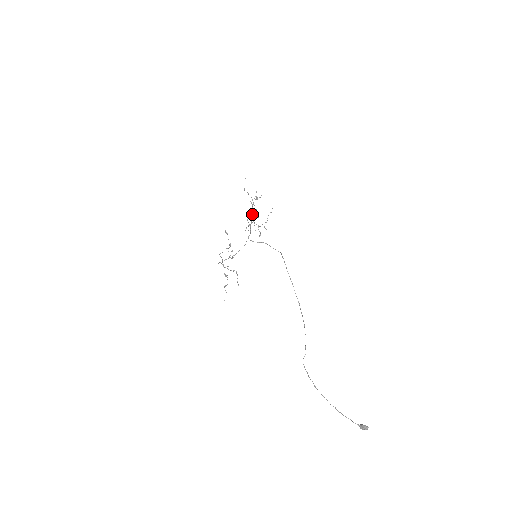
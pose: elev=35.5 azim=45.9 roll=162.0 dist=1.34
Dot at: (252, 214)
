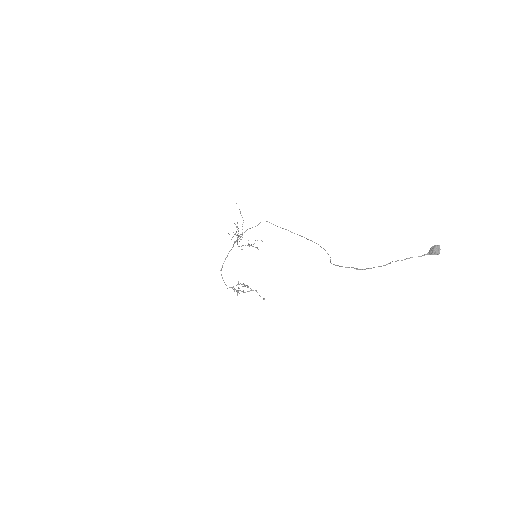
Dot at: (237, 237)
